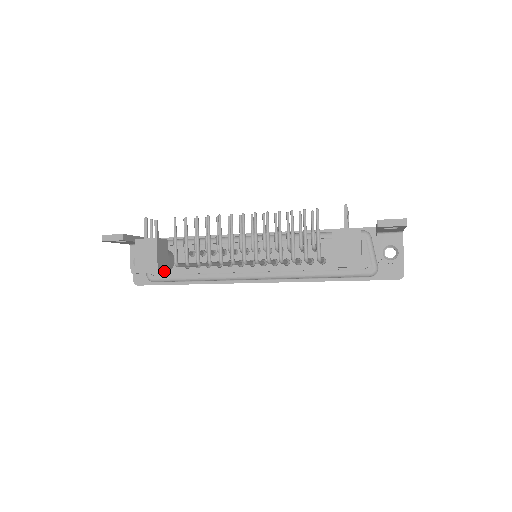
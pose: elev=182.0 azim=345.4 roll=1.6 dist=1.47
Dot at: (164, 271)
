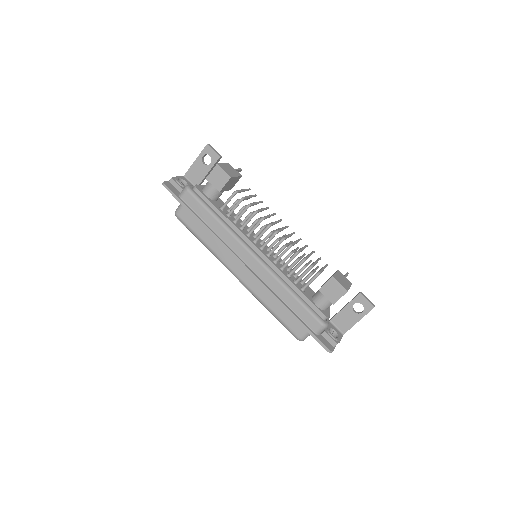
Dot at: (224, 186)
